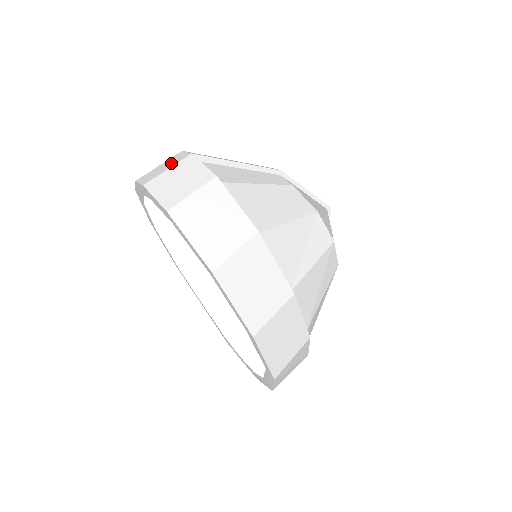
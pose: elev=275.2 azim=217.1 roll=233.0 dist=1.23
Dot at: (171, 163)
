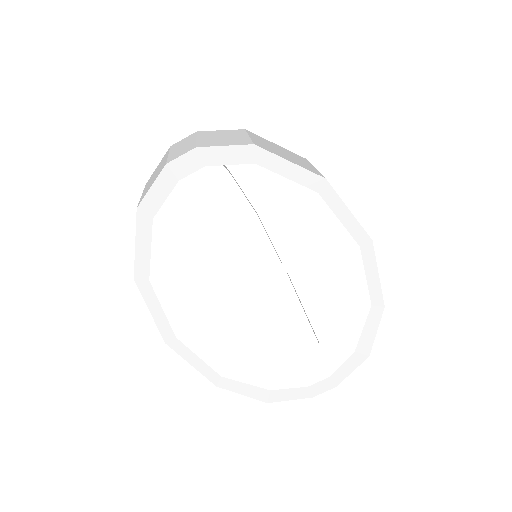
Dot at: (186, 142)
